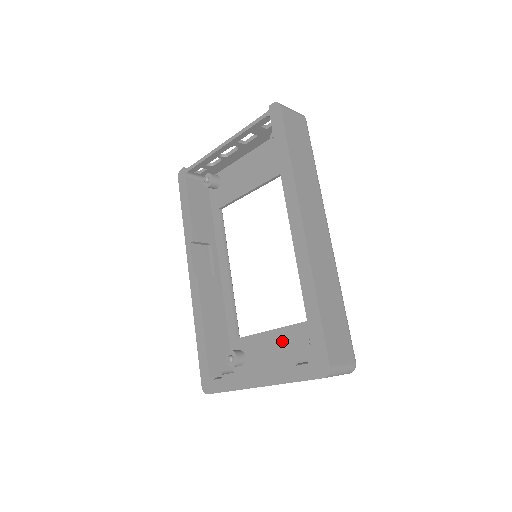
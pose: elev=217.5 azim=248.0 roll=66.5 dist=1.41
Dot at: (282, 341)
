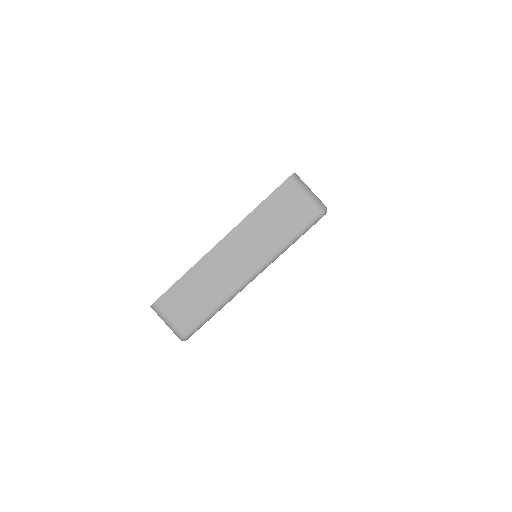
Dot at: occluded
